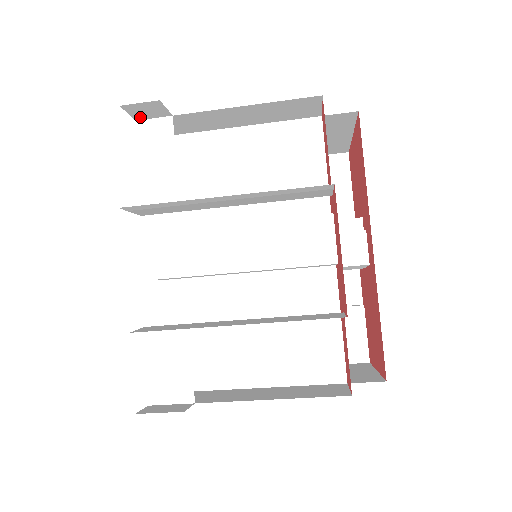
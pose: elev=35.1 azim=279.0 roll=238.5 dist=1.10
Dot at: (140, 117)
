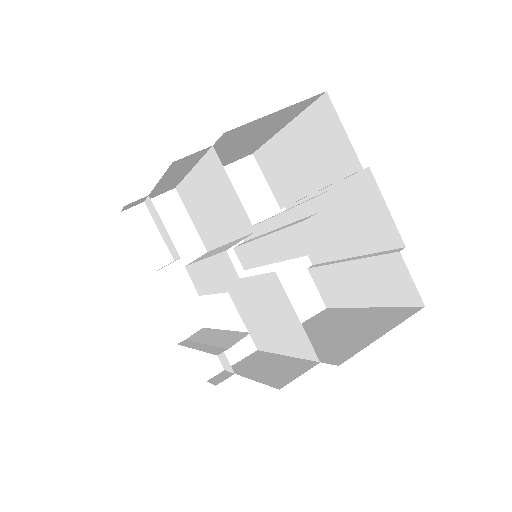
Dot at: (141, 202)
